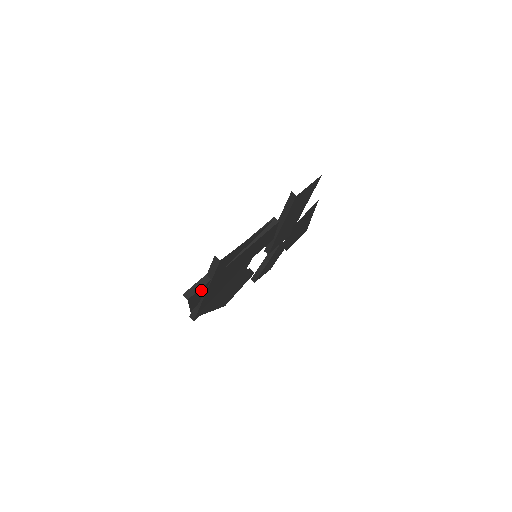
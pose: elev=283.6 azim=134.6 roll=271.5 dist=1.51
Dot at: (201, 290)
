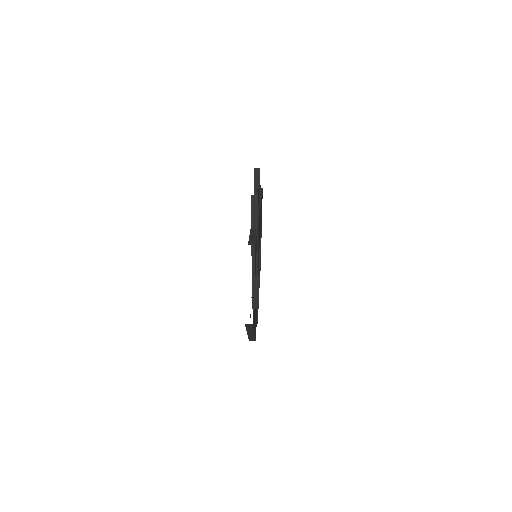
Dot at: (256, 243)
